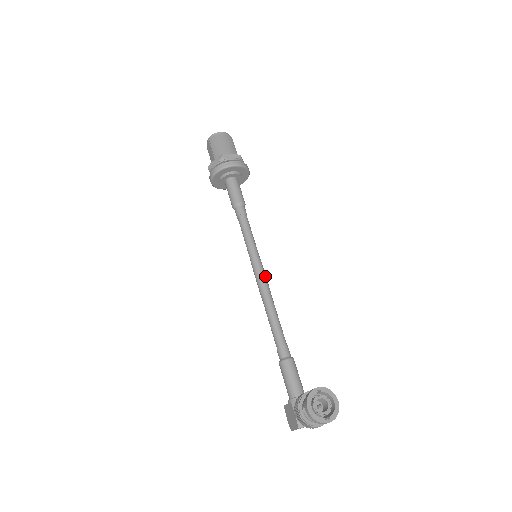
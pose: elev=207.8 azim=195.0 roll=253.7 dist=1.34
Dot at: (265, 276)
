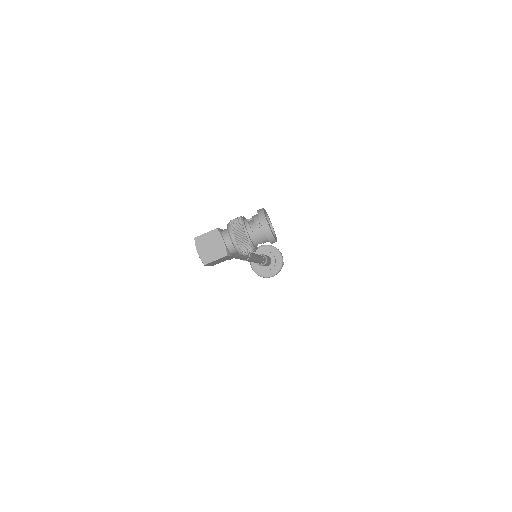
Dot at: (253, 258)
